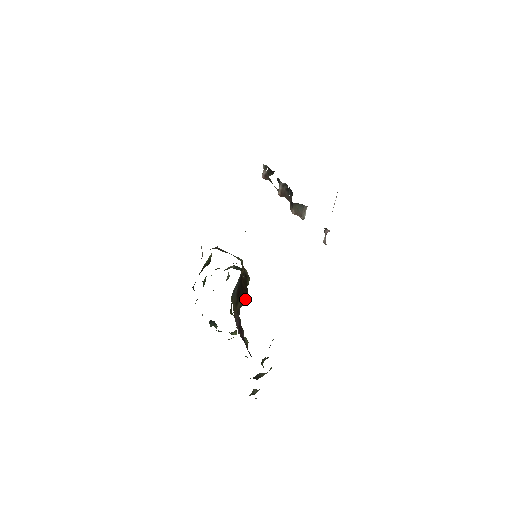
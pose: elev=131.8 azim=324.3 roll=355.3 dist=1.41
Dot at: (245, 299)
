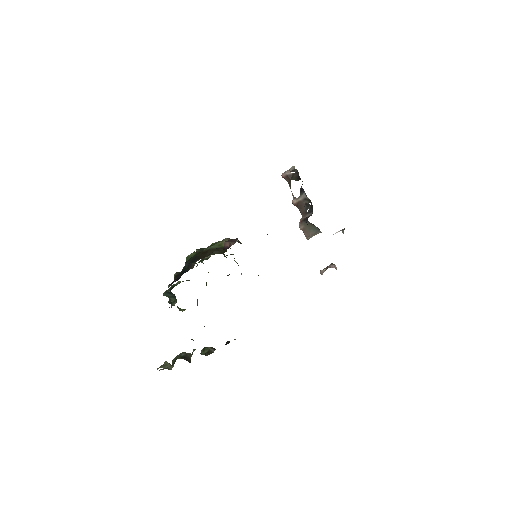
Dot at: occluded
